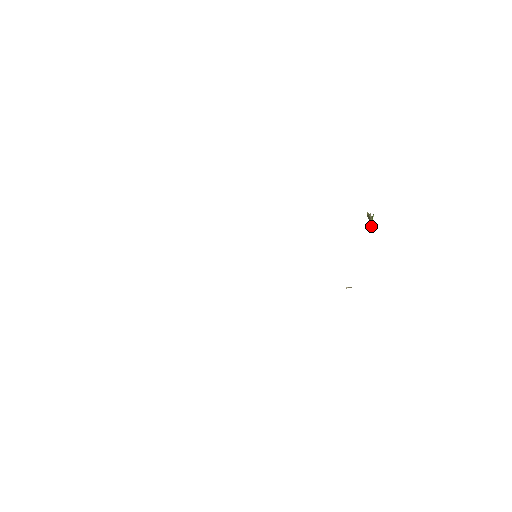
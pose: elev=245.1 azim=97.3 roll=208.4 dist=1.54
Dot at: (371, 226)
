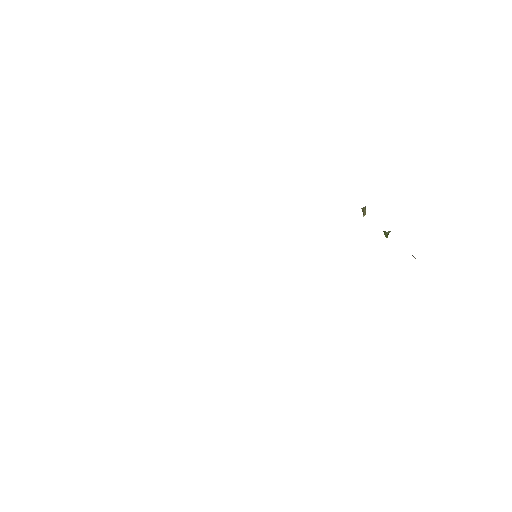
Dot at: (388, 232)
